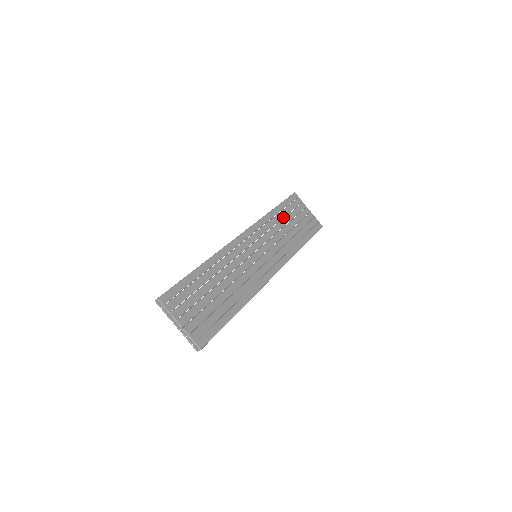
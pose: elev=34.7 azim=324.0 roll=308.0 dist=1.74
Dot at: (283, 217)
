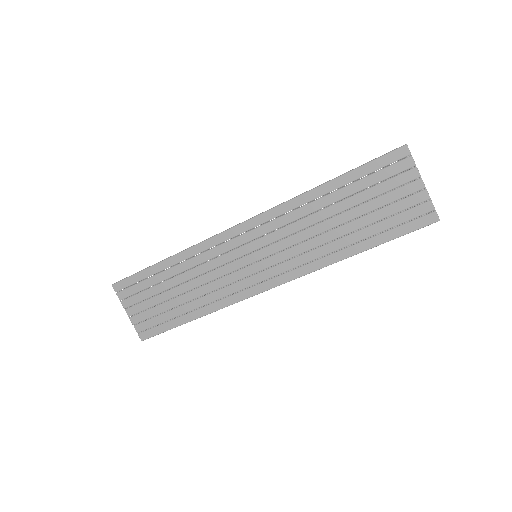
Dot at: (341, 199)
